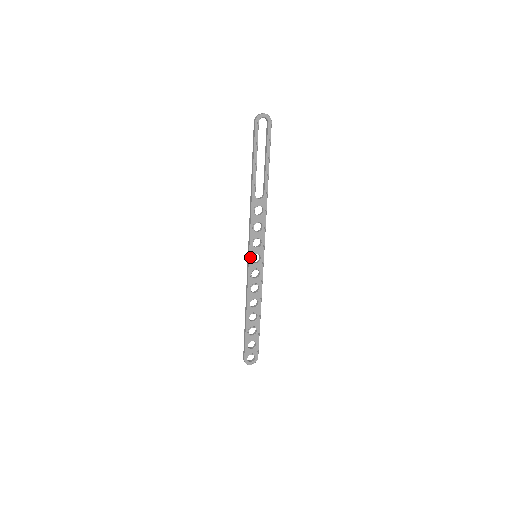
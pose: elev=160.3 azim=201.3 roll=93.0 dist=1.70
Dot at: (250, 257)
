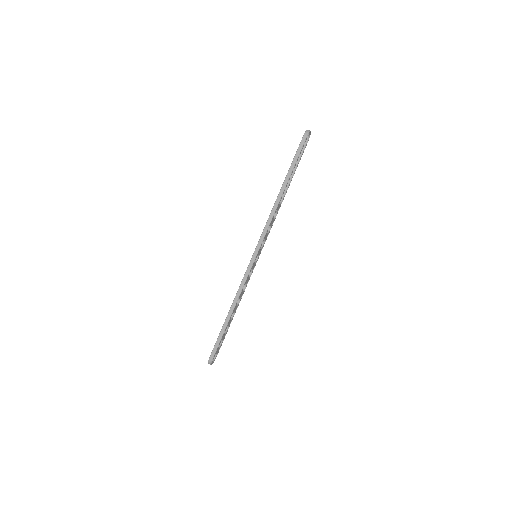
Dot at: (256, 257)
